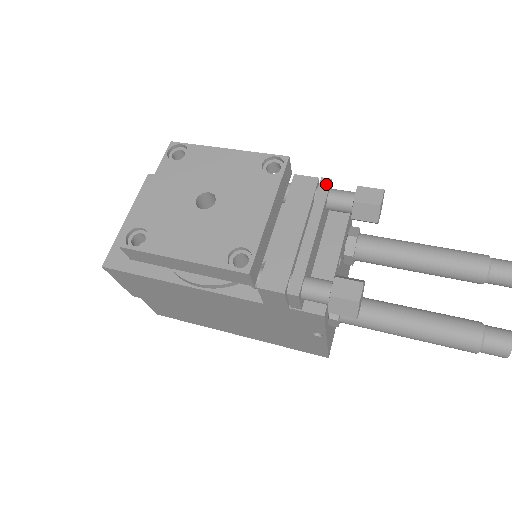
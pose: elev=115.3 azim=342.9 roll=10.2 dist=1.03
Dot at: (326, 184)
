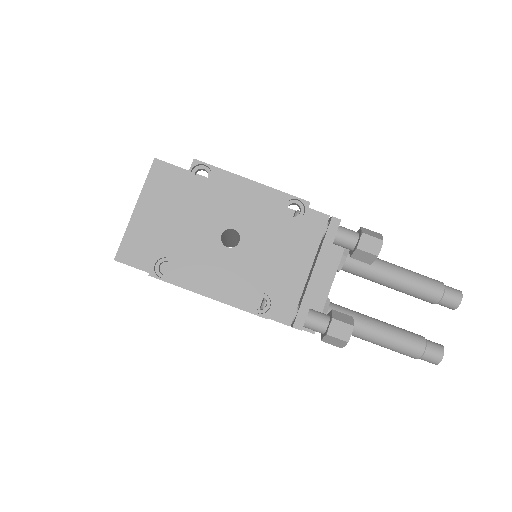
Dot at: (336, 225)
